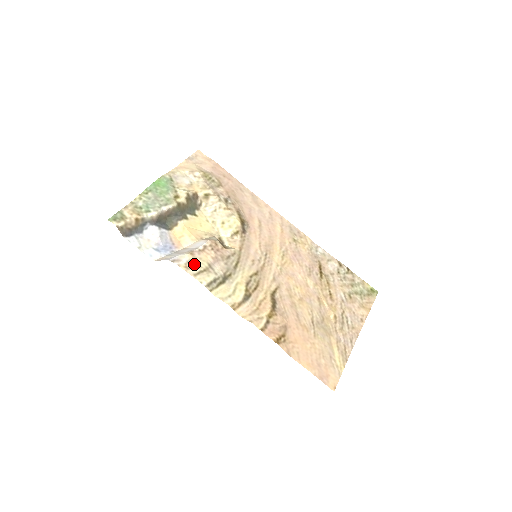
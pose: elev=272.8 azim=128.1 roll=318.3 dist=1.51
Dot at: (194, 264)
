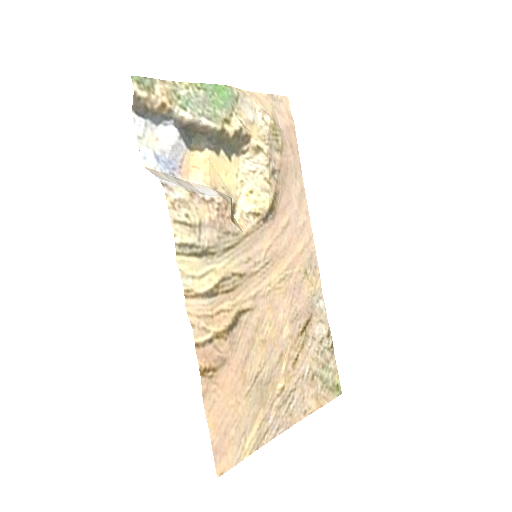
Dot at: (185, 208)
